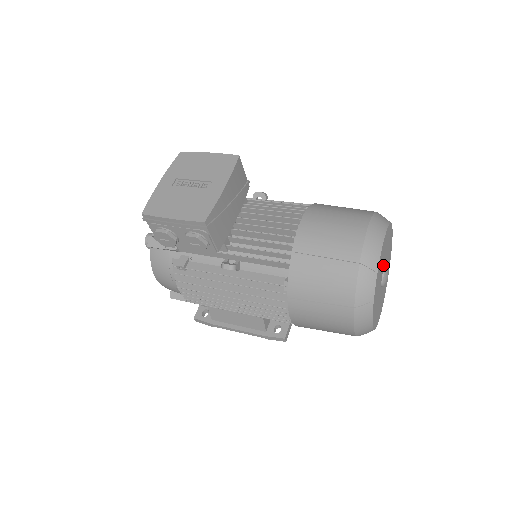
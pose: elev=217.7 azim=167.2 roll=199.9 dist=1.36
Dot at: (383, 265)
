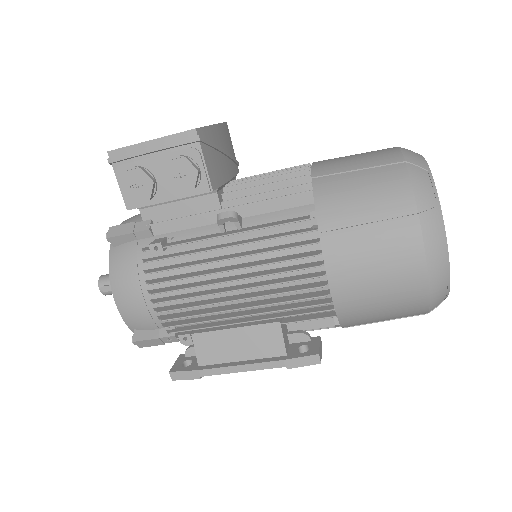
Dot at: occluded
